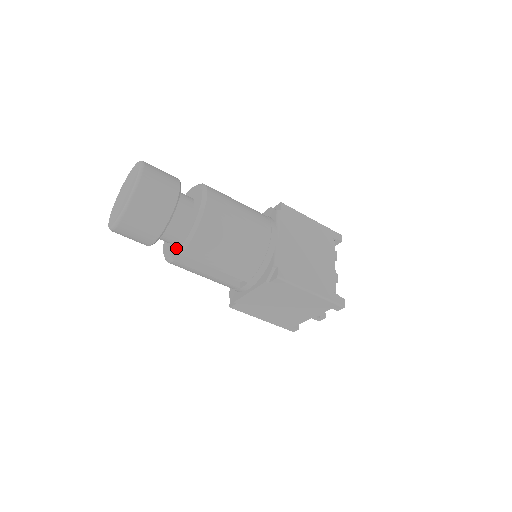
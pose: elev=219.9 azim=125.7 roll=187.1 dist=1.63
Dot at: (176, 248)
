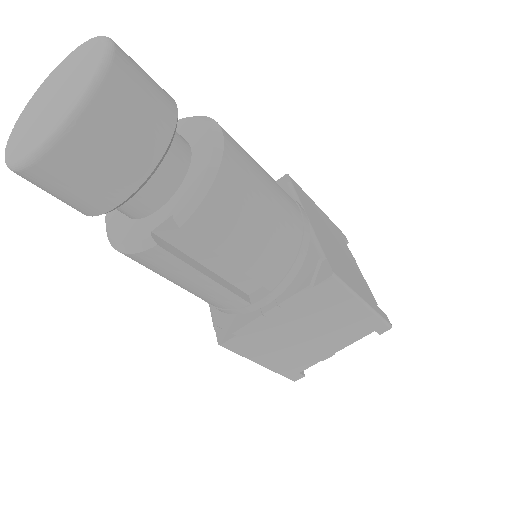
Dot at: (163, 218)
